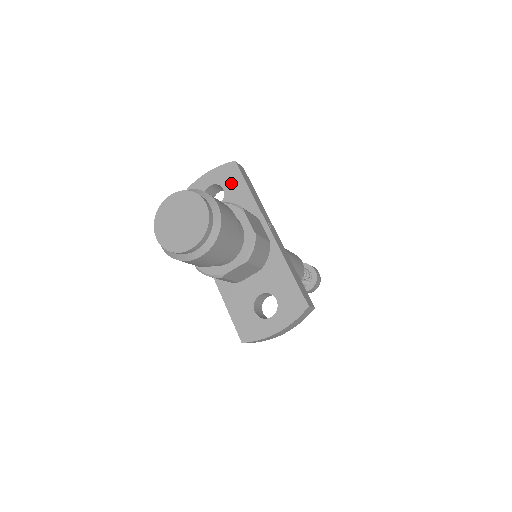
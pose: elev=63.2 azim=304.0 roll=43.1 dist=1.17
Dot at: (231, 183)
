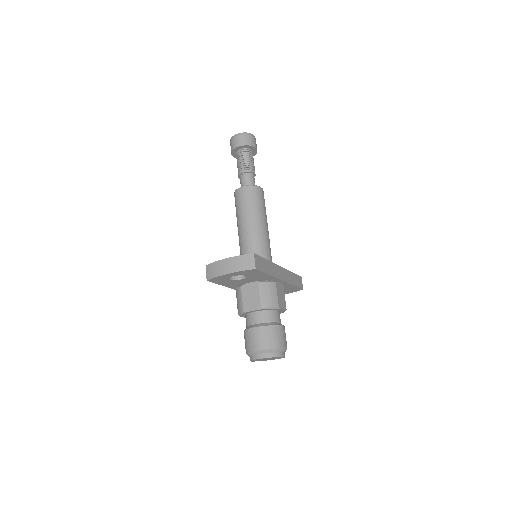
Dot at: (253, 274)
